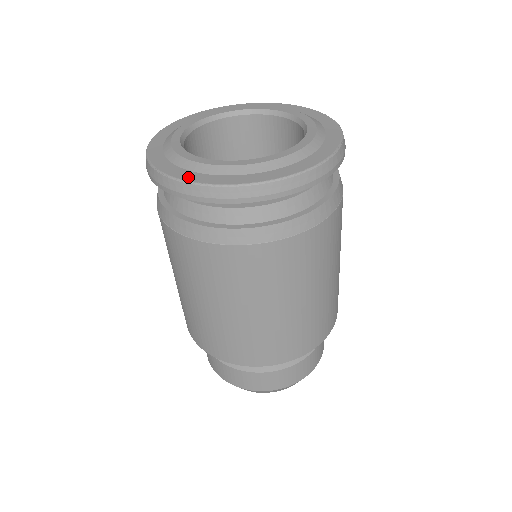
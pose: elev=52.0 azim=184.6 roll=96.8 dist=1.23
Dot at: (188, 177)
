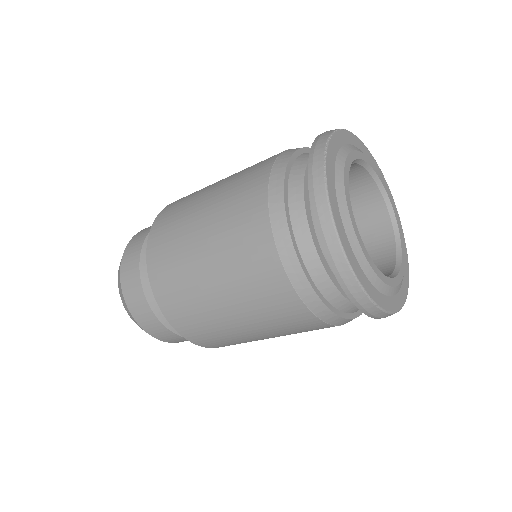
Dot at: (358, 272)
